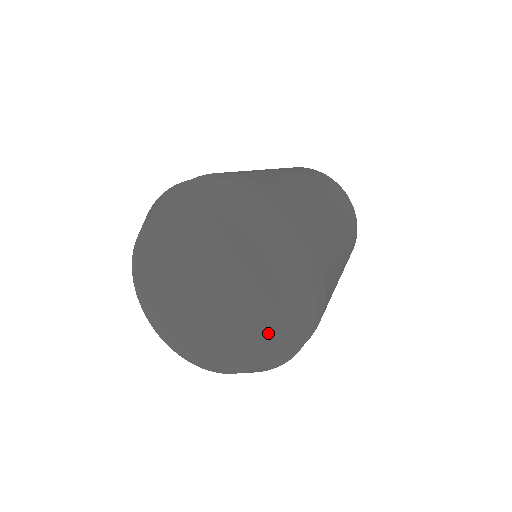
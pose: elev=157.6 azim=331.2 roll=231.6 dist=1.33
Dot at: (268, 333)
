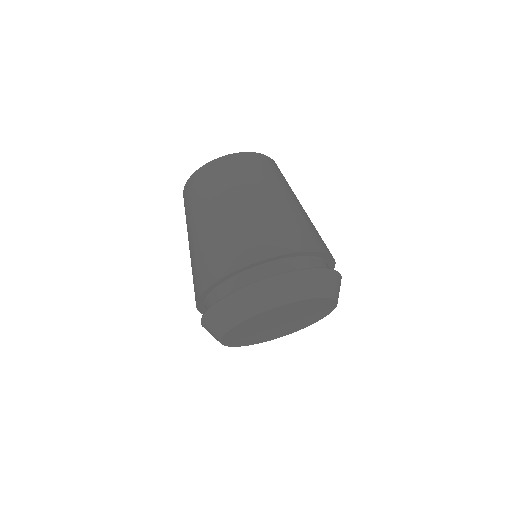
Dot at: (328, 311)
